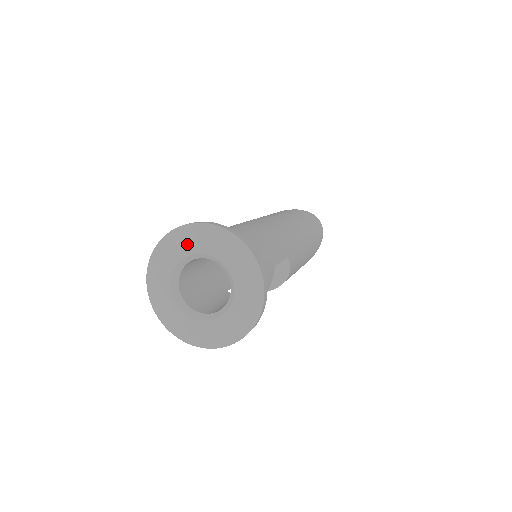
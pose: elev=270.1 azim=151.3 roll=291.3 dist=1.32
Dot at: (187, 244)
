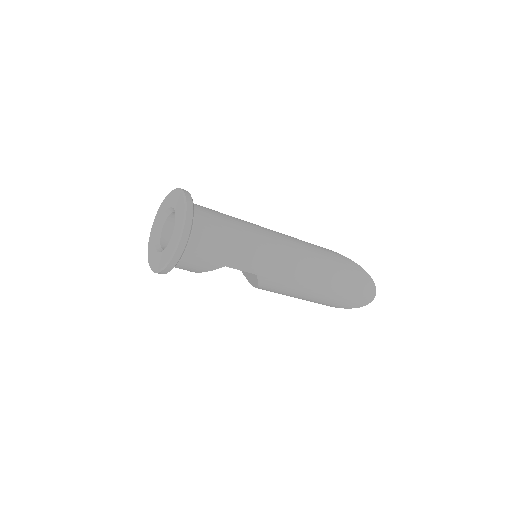
Dot at: (177, 203)
